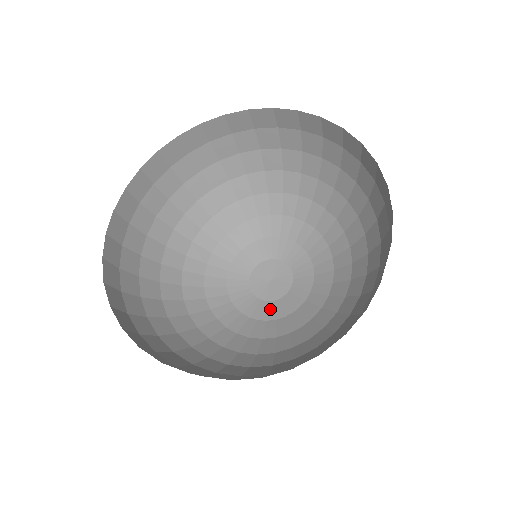
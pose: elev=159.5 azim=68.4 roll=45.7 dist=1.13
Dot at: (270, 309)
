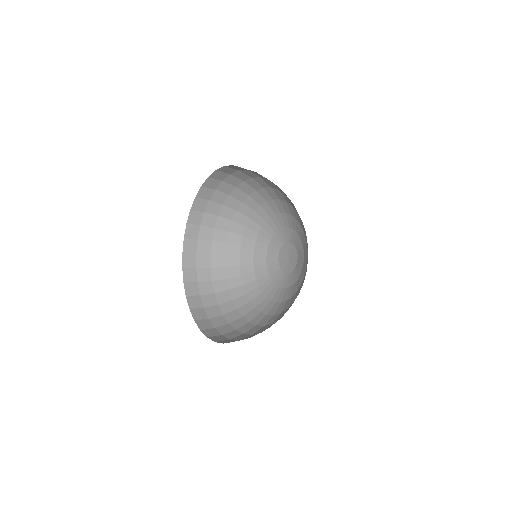
Dot at: (283, 279)
